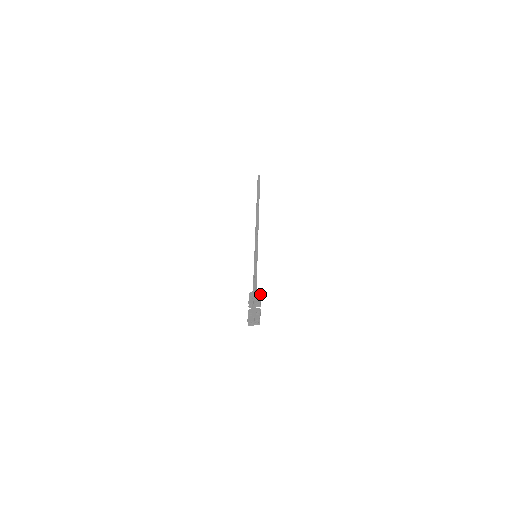
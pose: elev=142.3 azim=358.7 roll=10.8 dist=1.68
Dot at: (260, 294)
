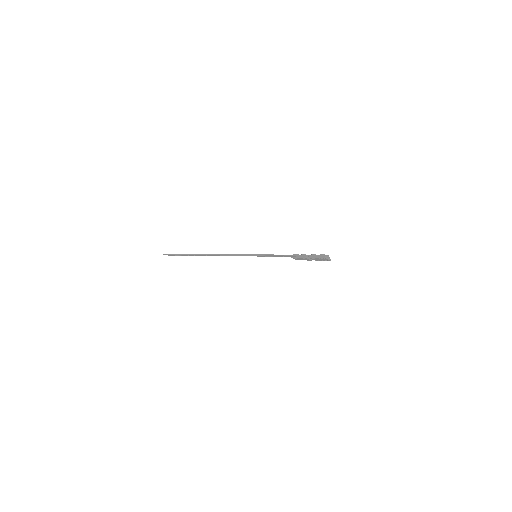
Dot at: occluded
